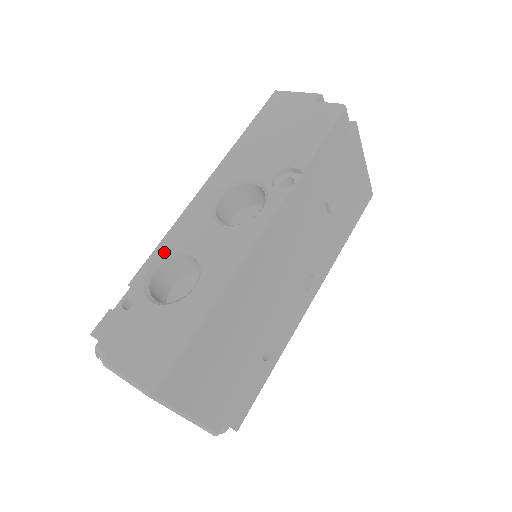
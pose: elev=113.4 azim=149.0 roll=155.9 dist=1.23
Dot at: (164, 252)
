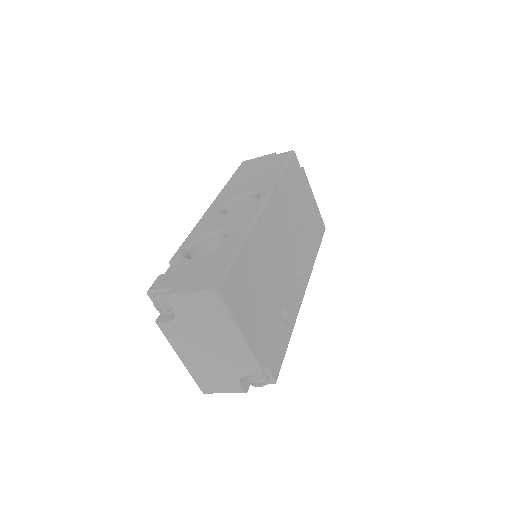
Dot at: (193, 238)
